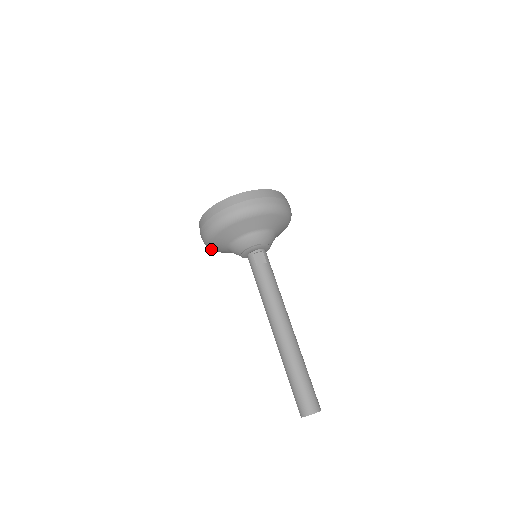
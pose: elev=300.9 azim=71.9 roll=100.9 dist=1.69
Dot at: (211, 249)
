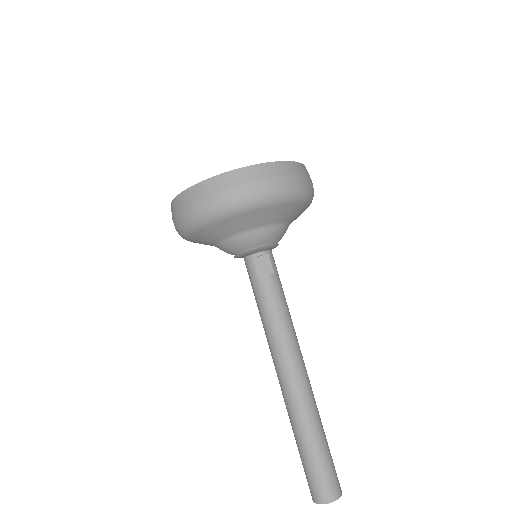
Dot at: occluded
